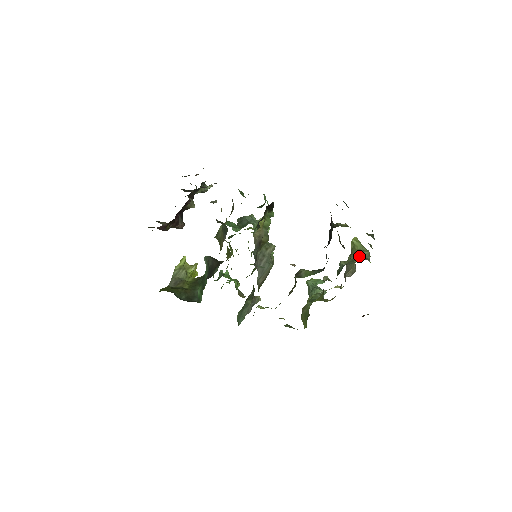
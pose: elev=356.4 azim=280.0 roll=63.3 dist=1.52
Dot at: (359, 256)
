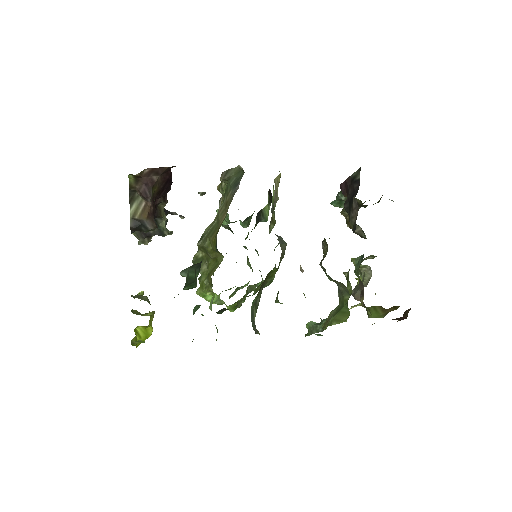
Dot at: (370, 257)
